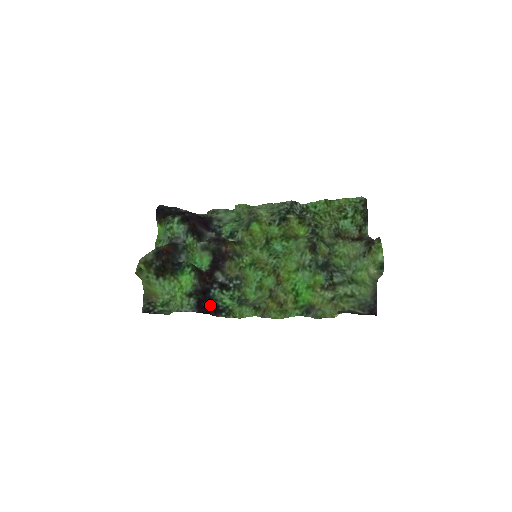
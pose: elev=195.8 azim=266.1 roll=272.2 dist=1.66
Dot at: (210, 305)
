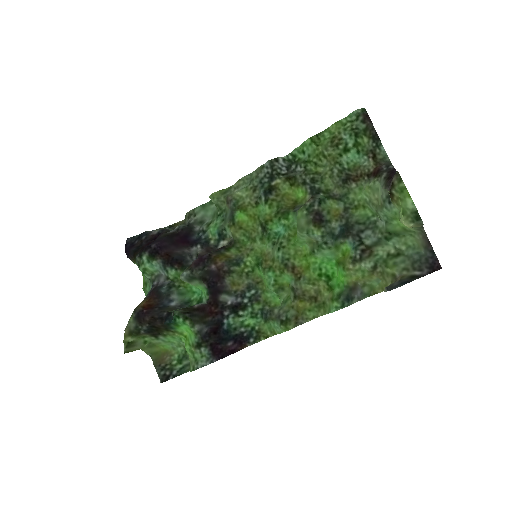
Dot at: (230, 339)
